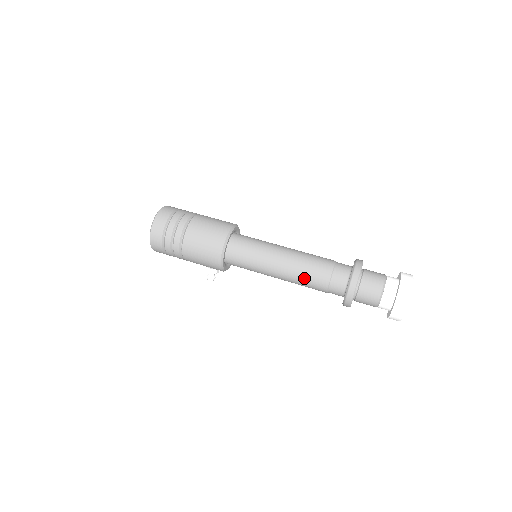
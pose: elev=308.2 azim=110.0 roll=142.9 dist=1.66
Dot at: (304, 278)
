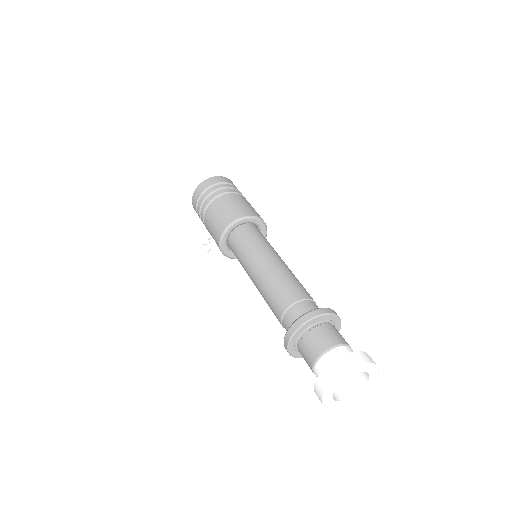
Dot at: (275, 286)
